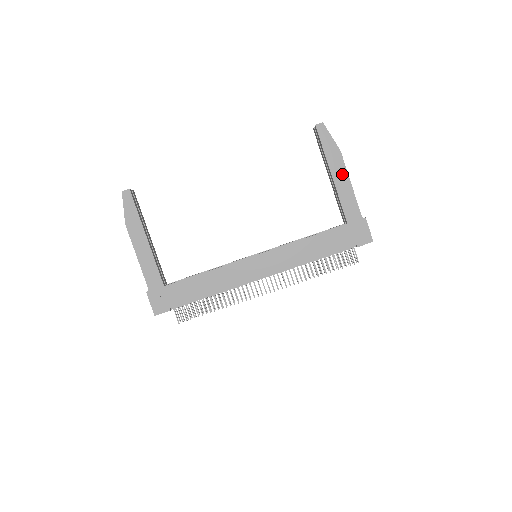
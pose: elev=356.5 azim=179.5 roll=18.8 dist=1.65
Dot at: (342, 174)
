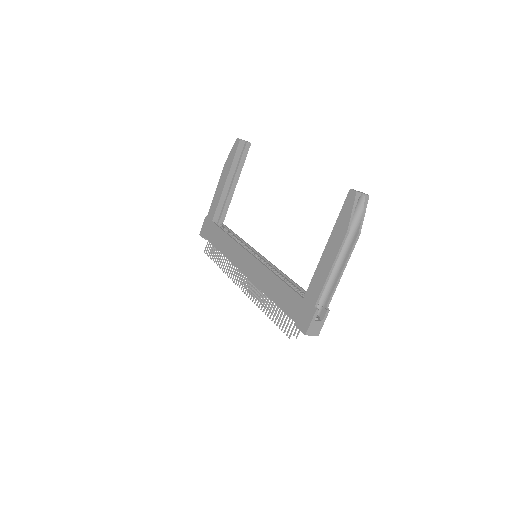
Dot at: (332, 253)
